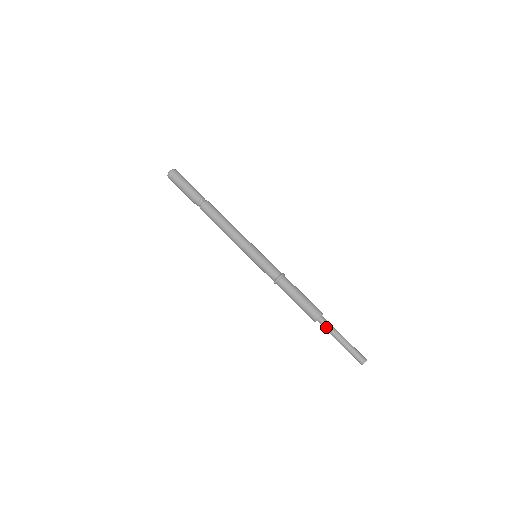
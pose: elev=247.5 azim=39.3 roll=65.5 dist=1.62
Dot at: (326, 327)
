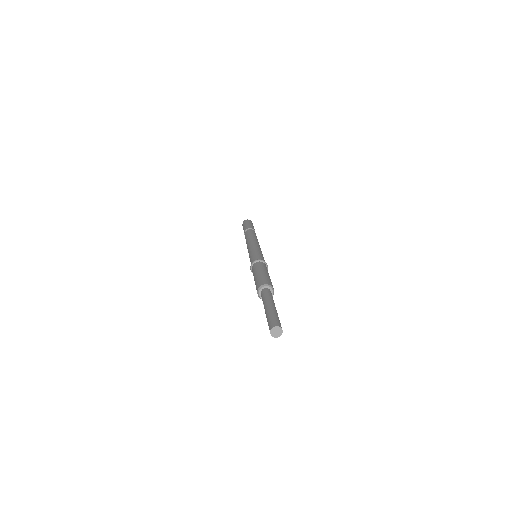
Dot at: (264, 295)
